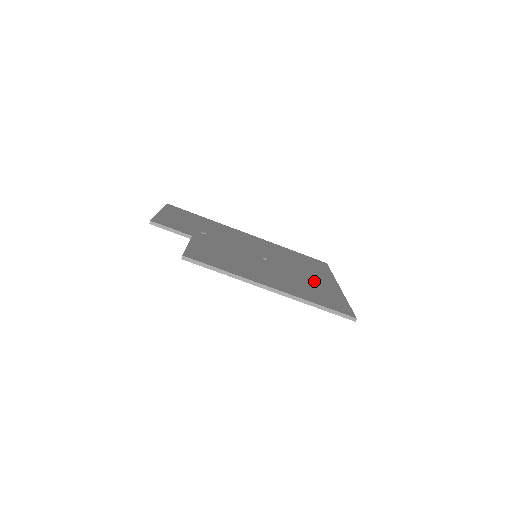
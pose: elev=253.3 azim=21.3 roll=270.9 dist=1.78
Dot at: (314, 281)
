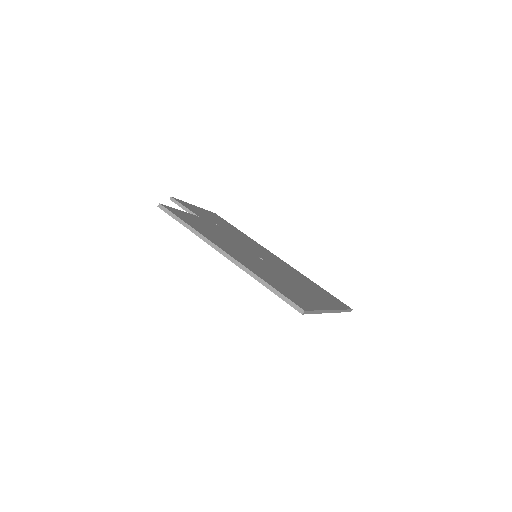
Dot at: (300, 289)
